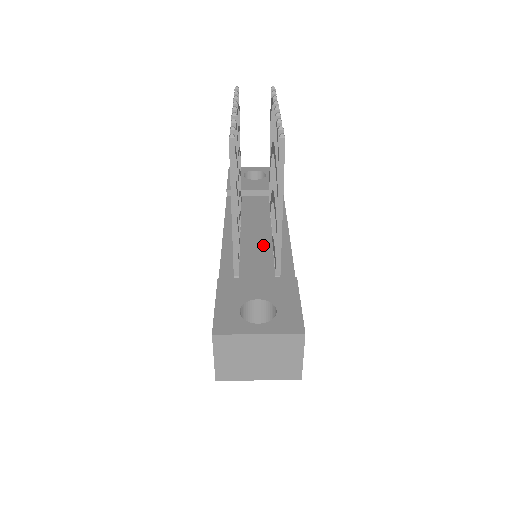
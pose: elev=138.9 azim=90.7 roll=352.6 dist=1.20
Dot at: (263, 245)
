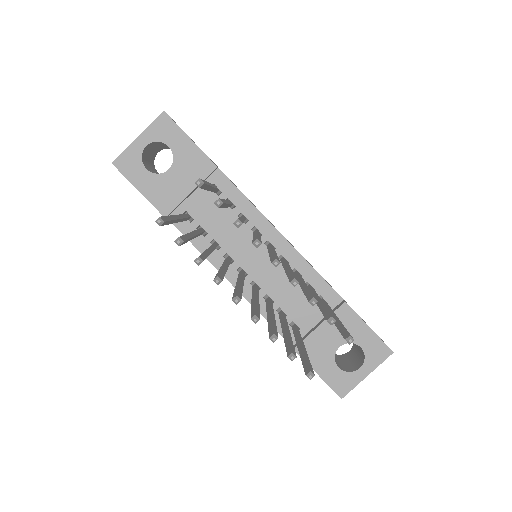
Dot at: (278, 273)
